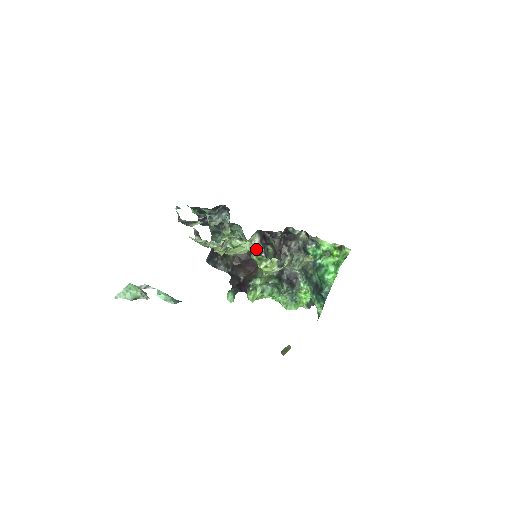
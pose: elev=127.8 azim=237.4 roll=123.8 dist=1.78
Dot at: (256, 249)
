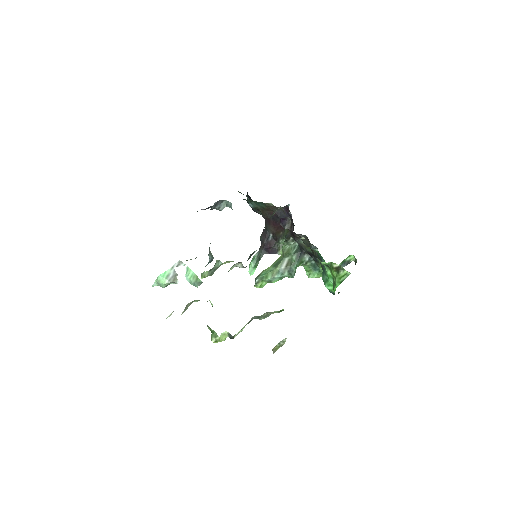
Dot at: occluded
